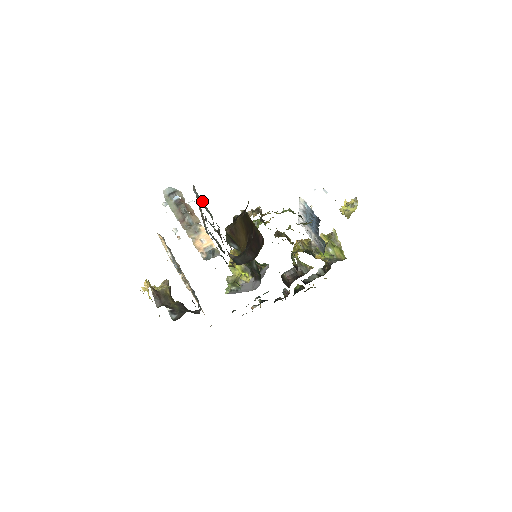
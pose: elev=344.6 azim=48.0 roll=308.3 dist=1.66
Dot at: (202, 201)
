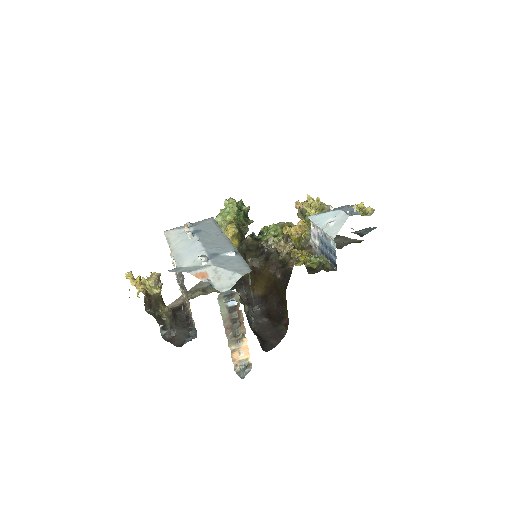
Dot at: occluded
